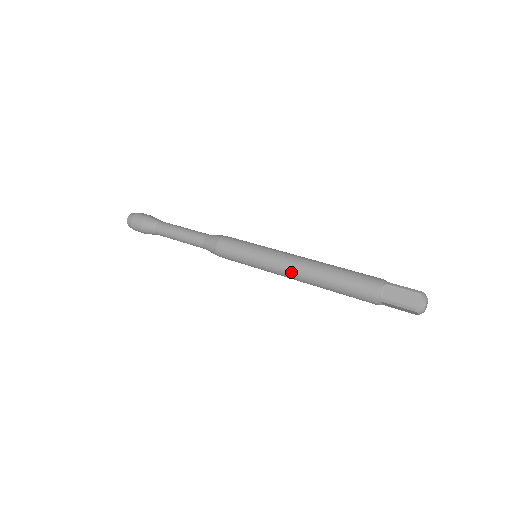
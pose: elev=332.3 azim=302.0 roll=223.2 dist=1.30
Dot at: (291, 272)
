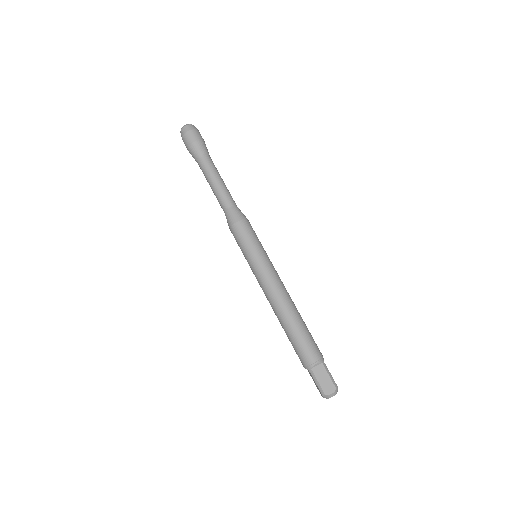
Dot at: occluded
